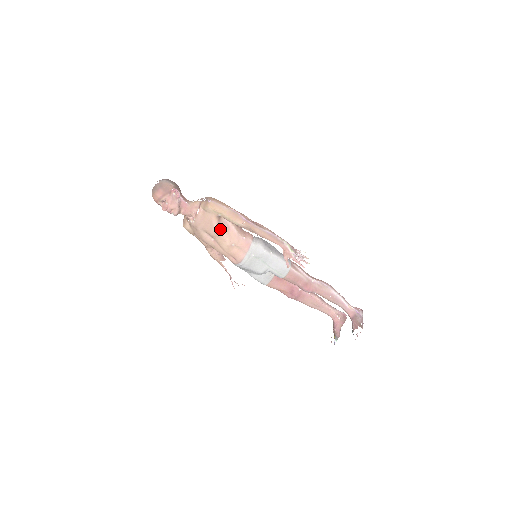
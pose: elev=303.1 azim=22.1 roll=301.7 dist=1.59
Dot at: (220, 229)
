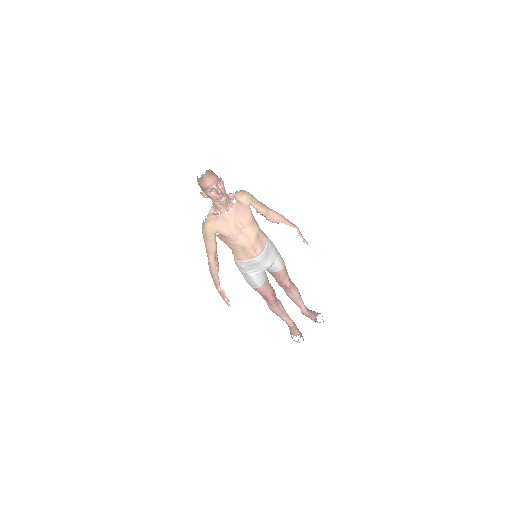
Dot at: (253, 217)
